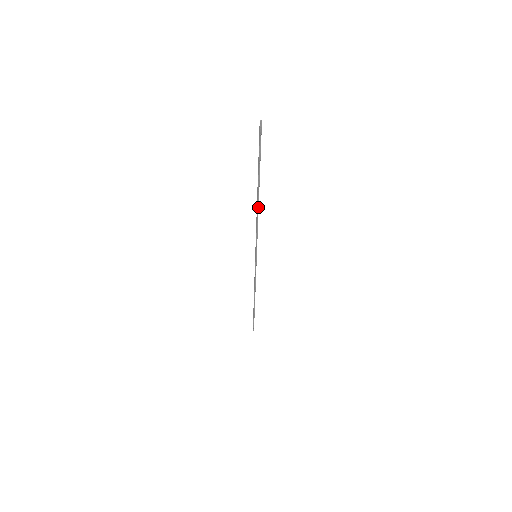
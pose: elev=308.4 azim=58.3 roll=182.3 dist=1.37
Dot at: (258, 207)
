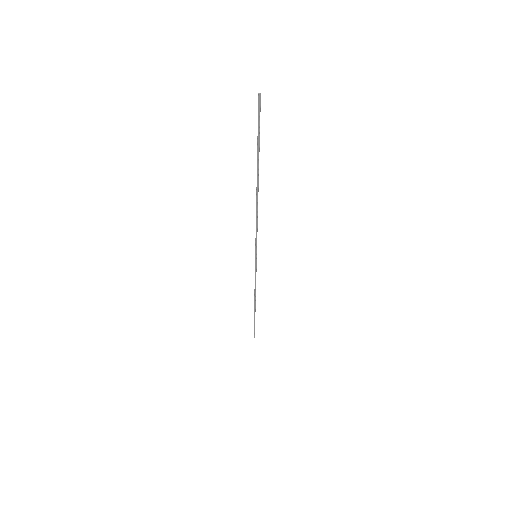
Dot at: (257, 199)
